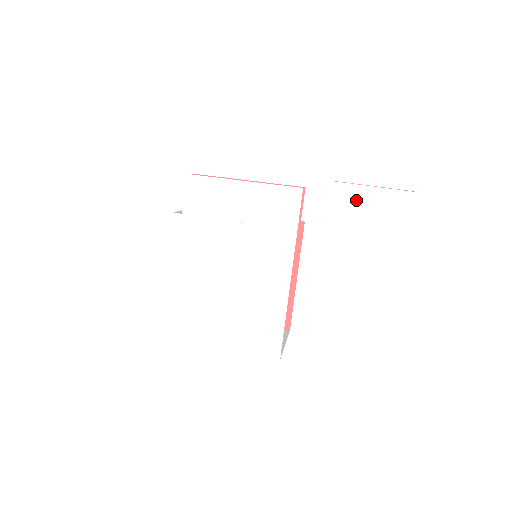
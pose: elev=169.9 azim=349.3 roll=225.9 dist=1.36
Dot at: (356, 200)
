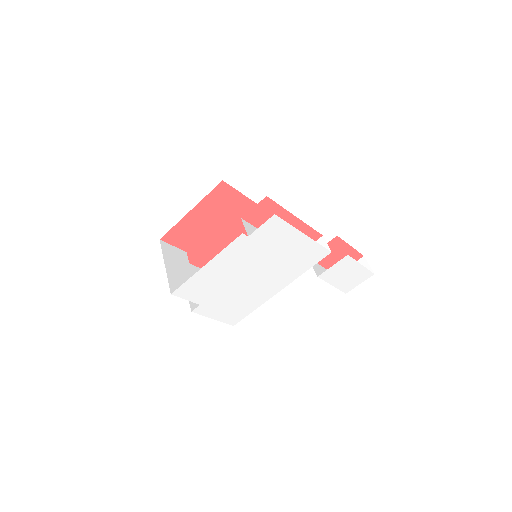
Dot at: (348, 267)
